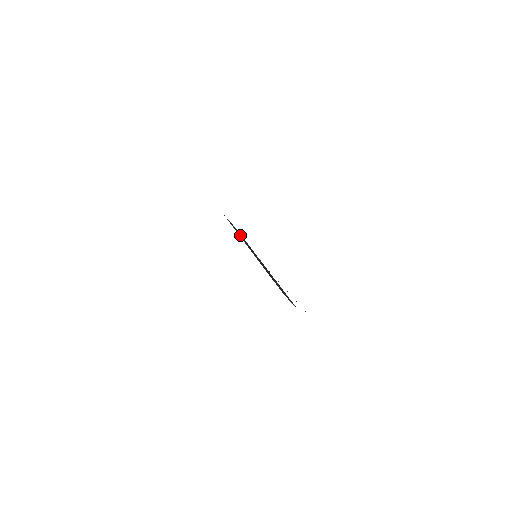
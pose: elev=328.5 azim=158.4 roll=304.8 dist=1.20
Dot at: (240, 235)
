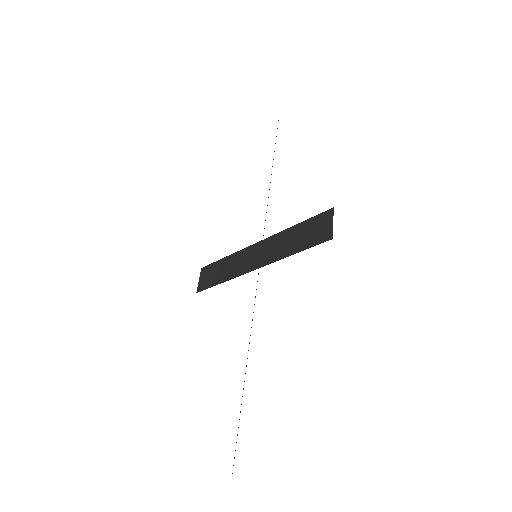
Dot at: (222, 271)
